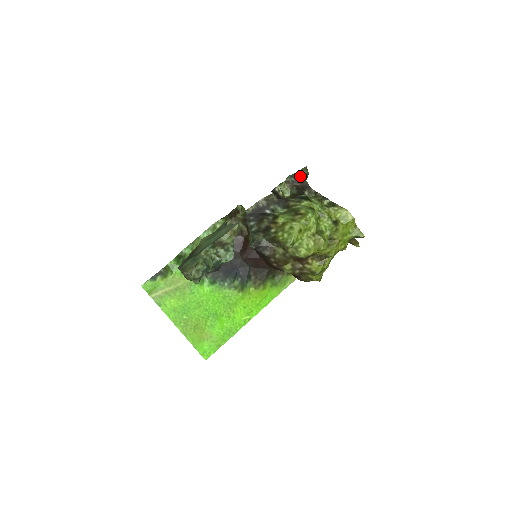
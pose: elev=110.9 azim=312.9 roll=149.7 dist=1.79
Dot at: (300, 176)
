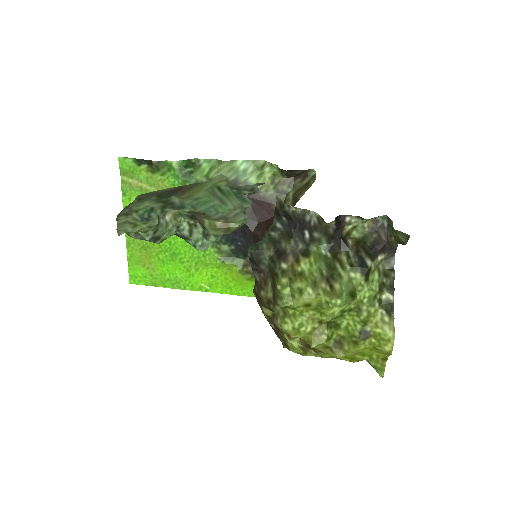
Dot at: (394, 234)
